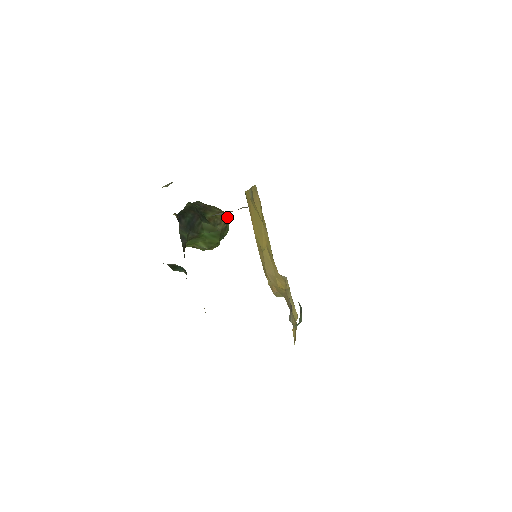
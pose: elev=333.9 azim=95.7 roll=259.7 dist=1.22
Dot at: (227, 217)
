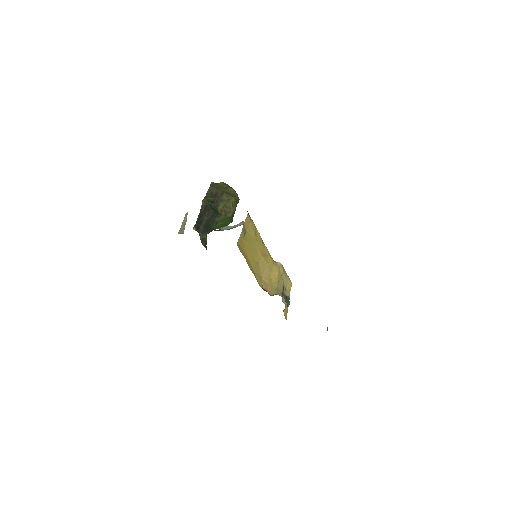
Dot at: (235, 201)
